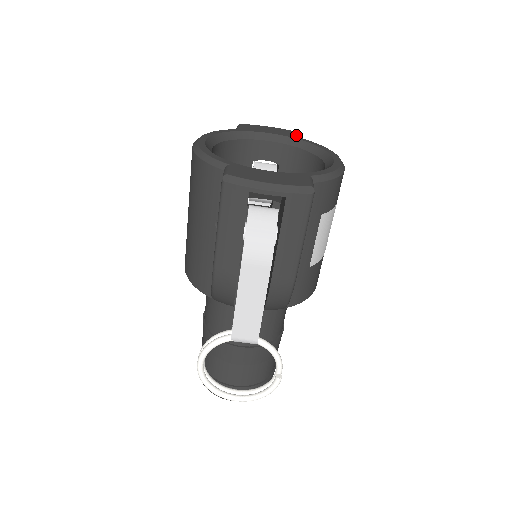
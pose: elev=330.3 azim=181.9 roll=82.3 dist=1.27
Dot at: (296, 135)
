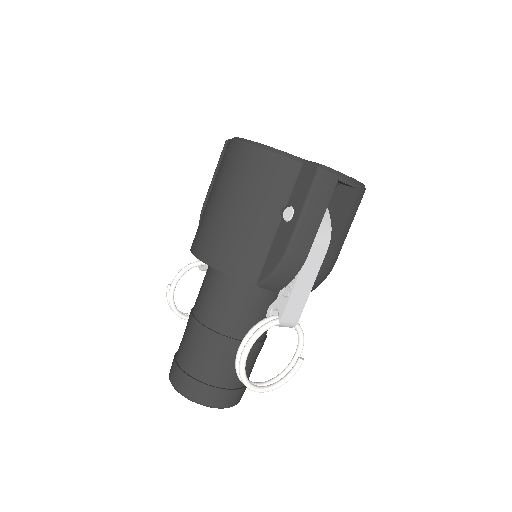
Dot at: occluded
